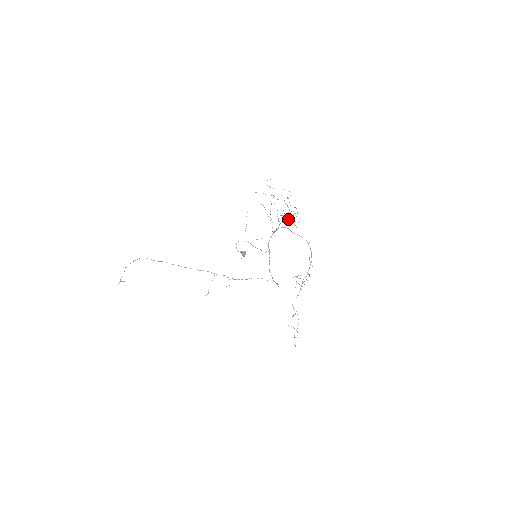
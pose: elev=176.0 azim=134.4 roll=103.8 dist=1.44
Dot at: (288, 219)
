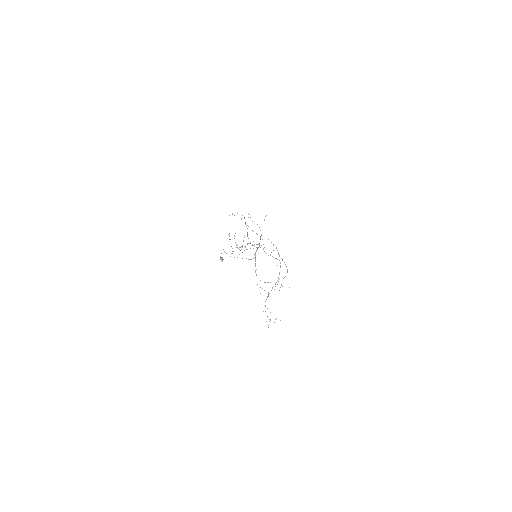
Dot at: occluded
